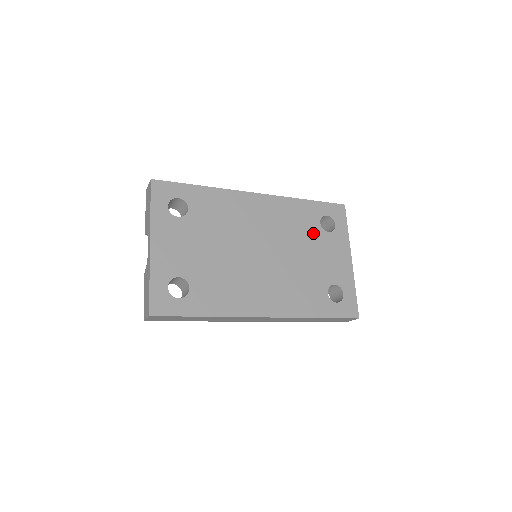
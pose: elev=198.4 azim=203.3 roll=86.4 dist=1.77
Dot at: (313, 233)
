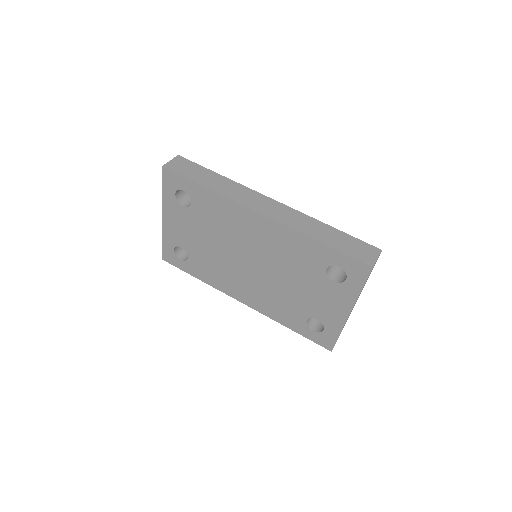
Dot at: (313, 273)
